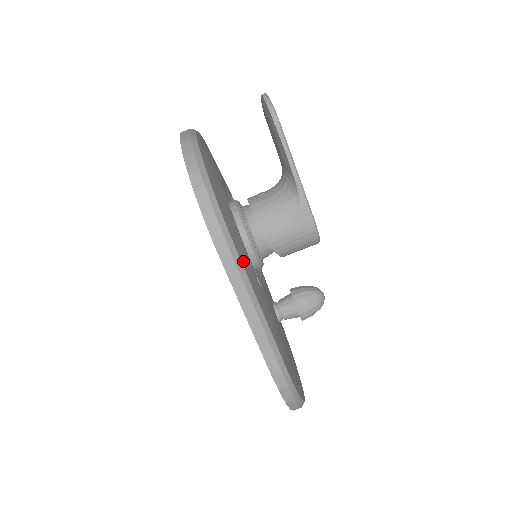
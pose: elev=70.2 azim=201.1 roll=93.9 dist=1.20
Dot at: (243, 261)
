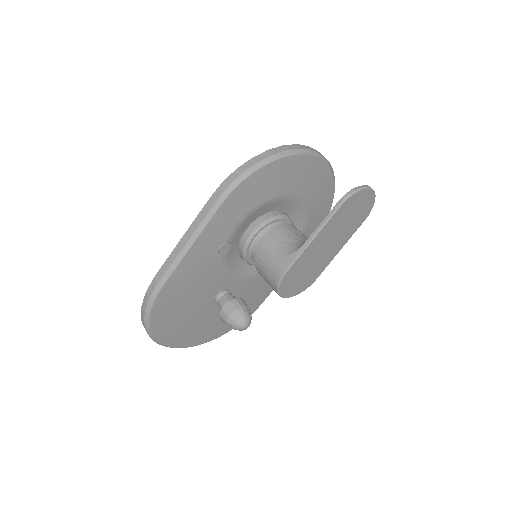
Dot at: (220, 216)
